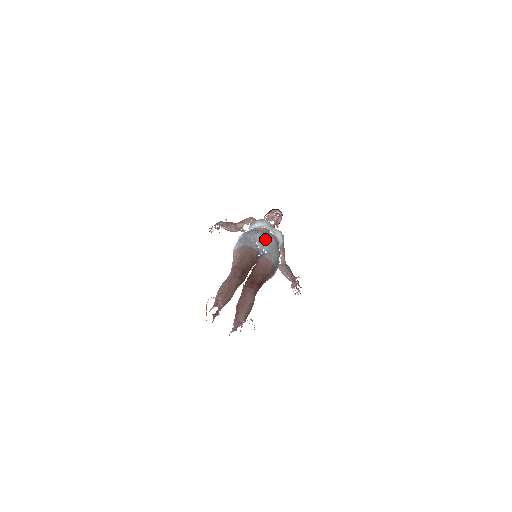
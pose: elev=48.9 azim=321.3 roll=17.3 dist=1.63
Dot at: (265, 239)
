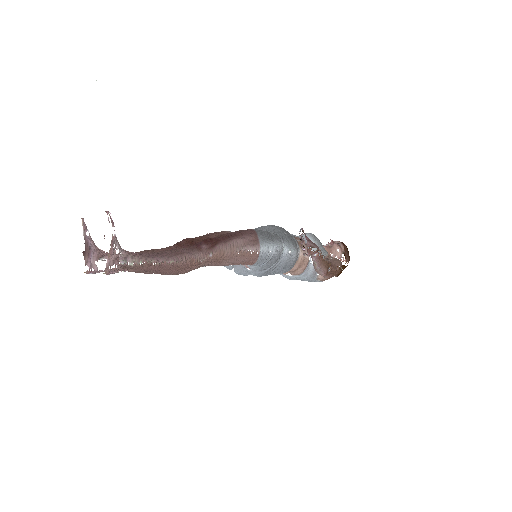
Dot at: (258, 227)
